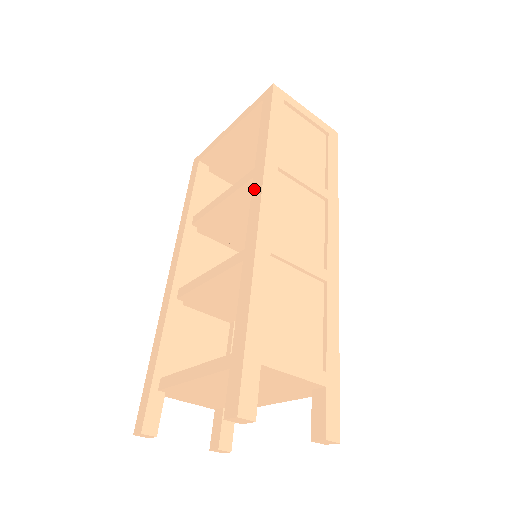
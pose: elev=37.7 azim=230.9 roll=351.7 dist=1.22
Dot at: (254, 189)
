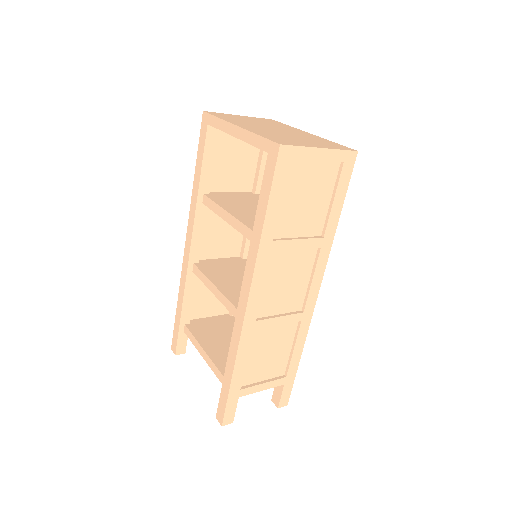
Dot at: (246, 273)
